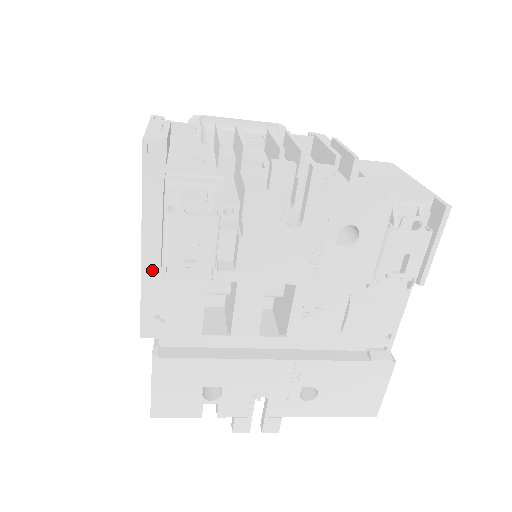
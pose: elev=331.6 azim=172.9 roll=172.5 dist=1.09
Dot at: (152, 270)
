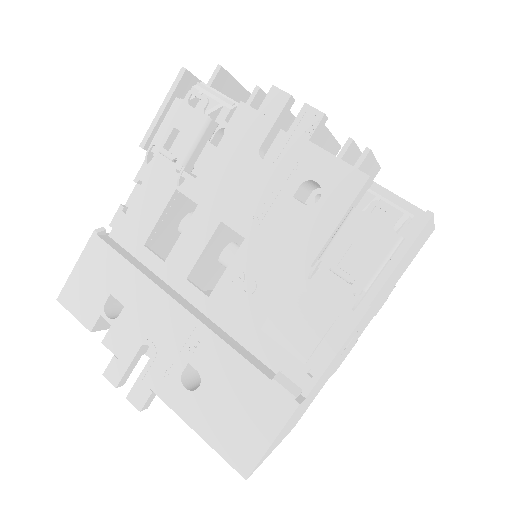
Dot at: occluded
